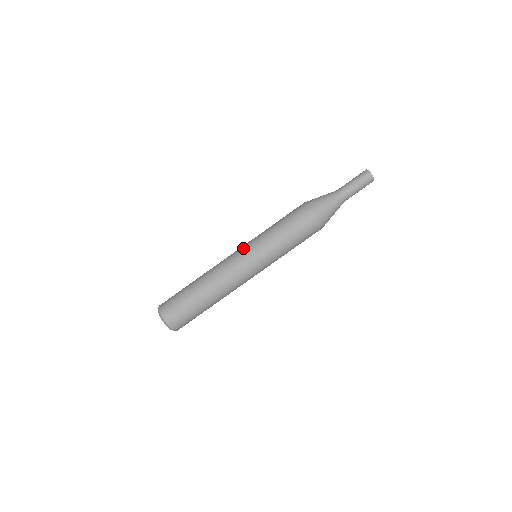
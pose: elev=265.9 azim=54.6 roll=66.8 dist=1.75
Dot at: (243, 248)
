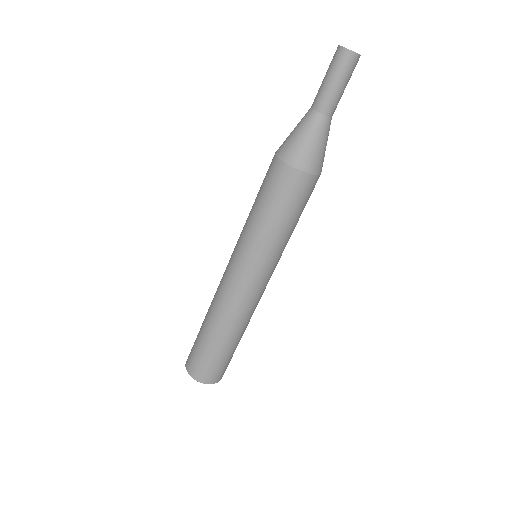
Dot at: occluded
